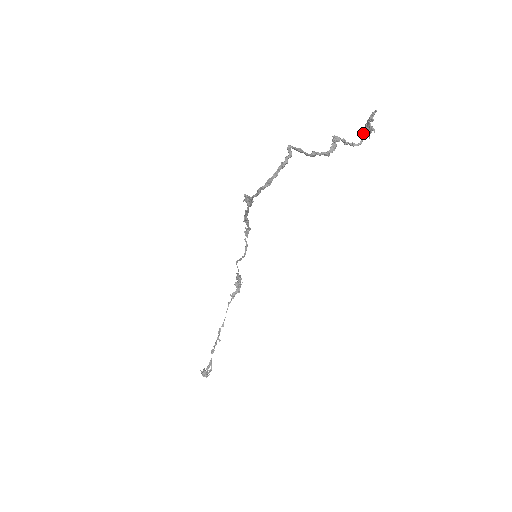
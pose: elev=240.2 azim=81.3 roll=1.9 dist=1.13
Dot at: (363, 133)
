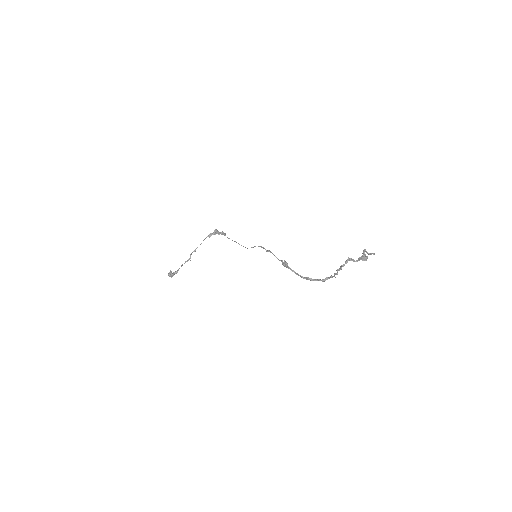
Dot at: (361, 257)
